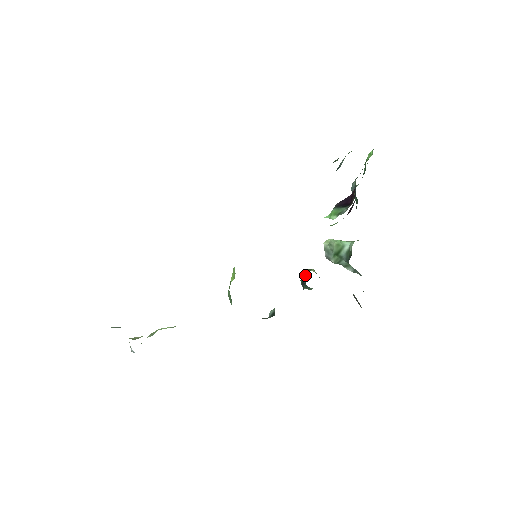
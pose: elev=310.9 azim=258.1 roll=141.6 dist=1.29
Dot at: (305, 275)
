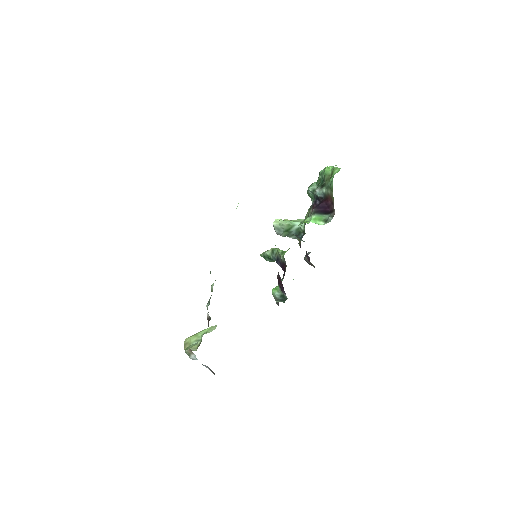
Dot at: (272, 253)
